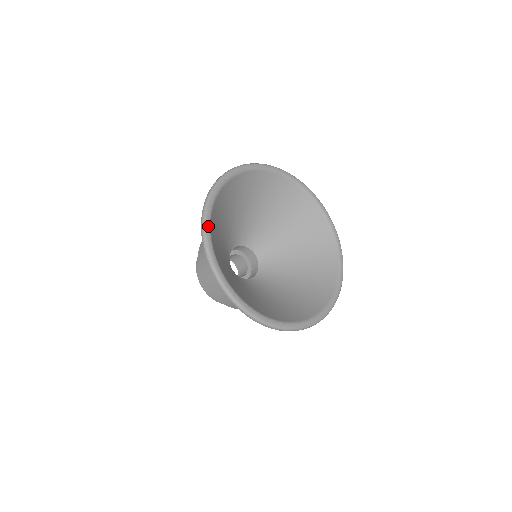
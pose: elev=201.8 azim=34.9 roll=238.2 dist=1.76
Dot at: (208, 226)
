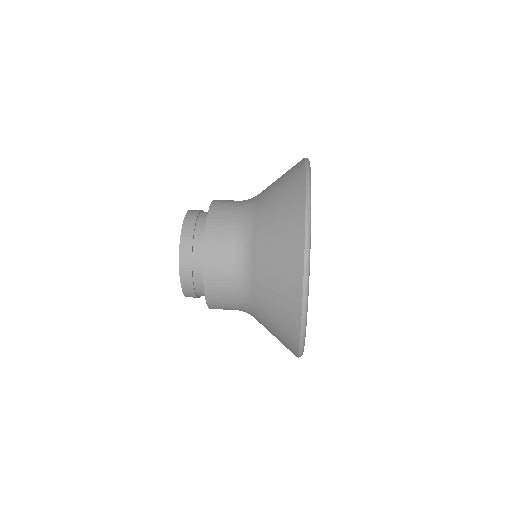
Dot at: occluded
